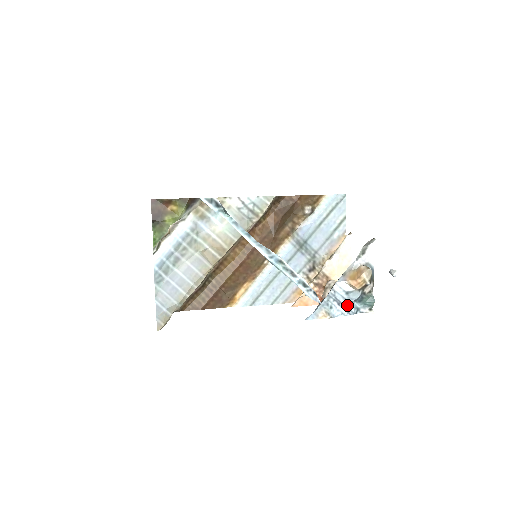
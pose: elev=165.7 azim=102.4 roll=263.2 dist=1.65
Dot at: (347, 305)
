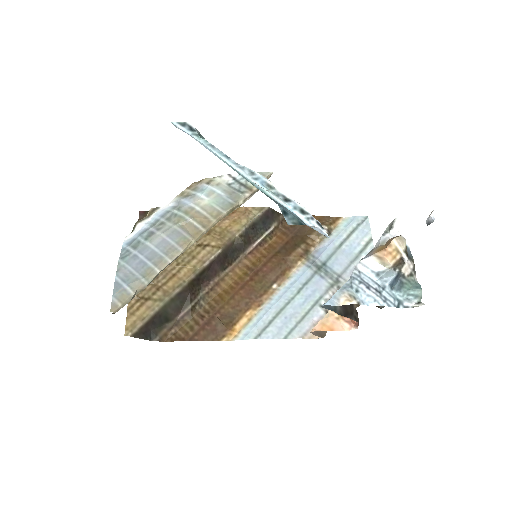
Dot at: (381, 291)
